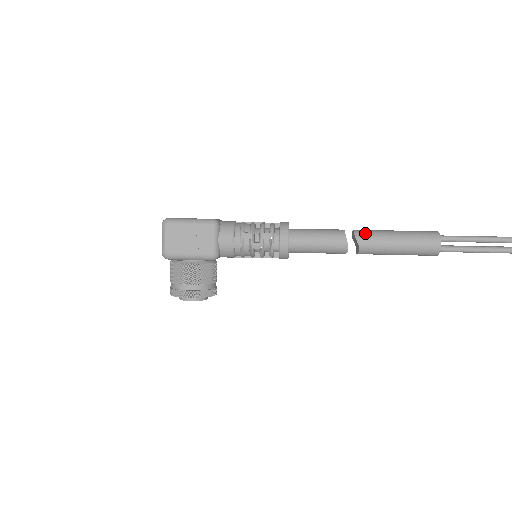
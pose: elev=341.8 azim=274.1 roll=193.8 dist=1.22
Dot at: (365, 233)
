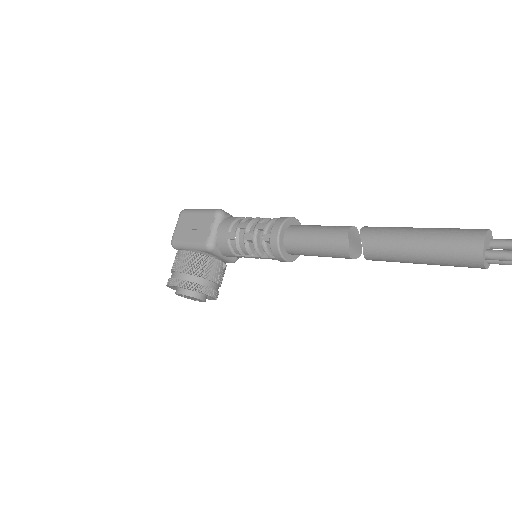
Dot at: (375, 227)
